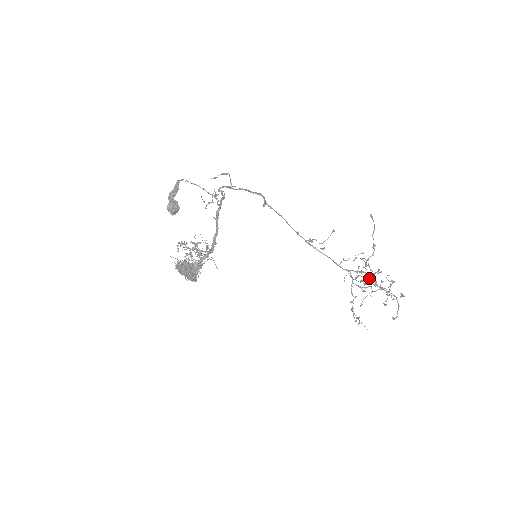
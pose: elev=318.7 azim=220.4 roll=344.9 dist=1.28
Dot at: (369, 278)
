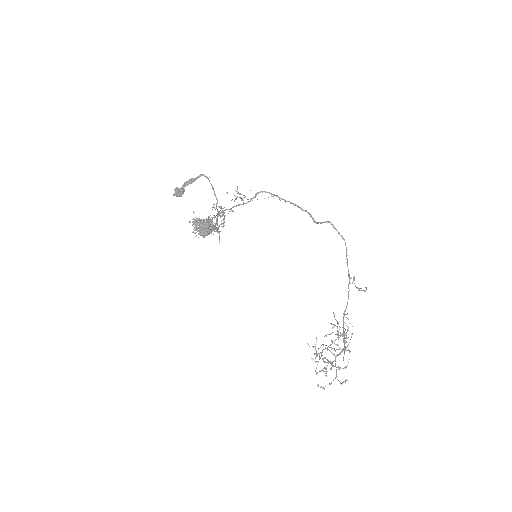
Dot at: (328, 346)
